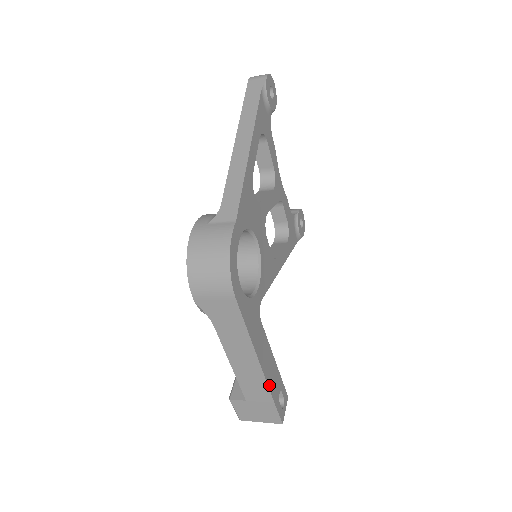
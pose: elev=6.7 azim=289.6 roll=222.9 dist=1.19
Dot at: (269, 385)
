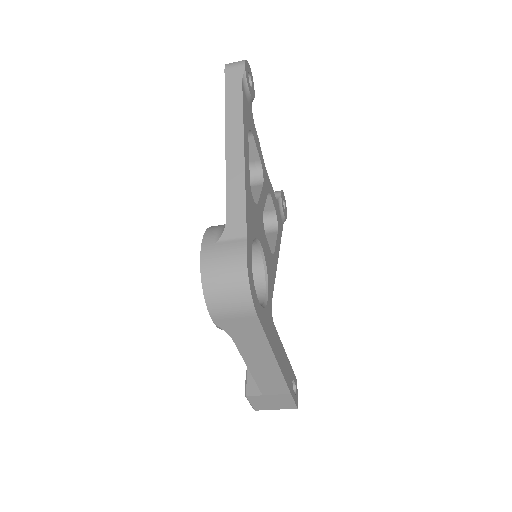
Dot at: (286, 380)
